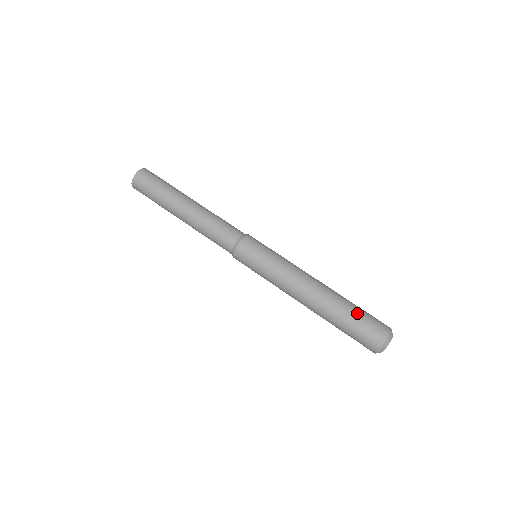
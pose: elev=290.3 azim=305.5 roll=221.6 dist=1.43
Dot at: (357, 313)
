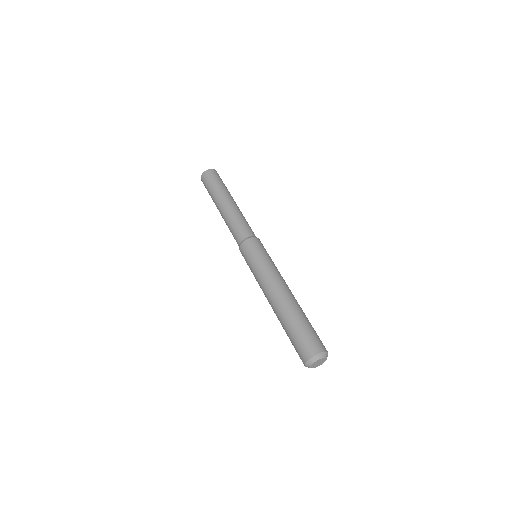
Dot at: (294, 330)
